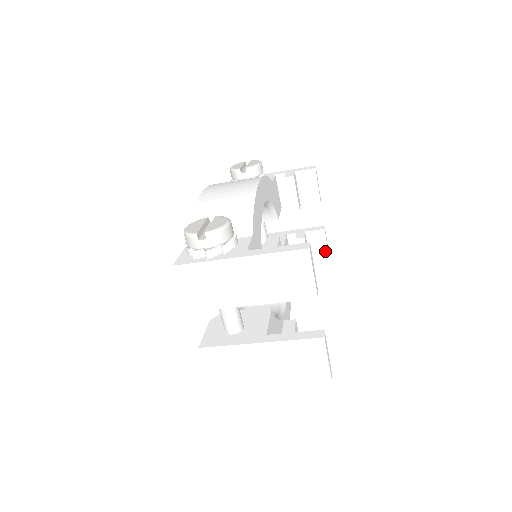
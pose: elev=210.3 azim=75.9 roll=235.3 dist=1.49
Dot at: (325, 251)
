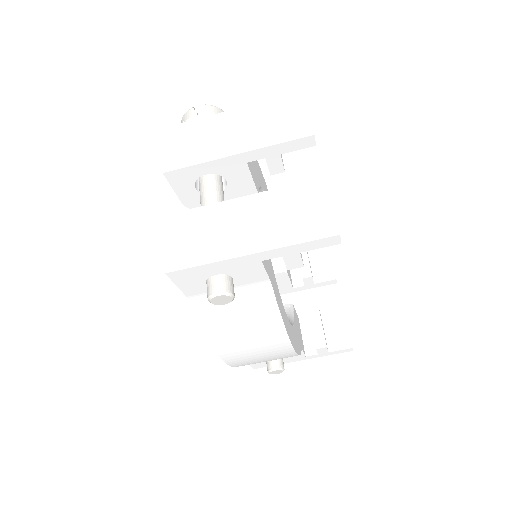
Dot at: (346, 337)
